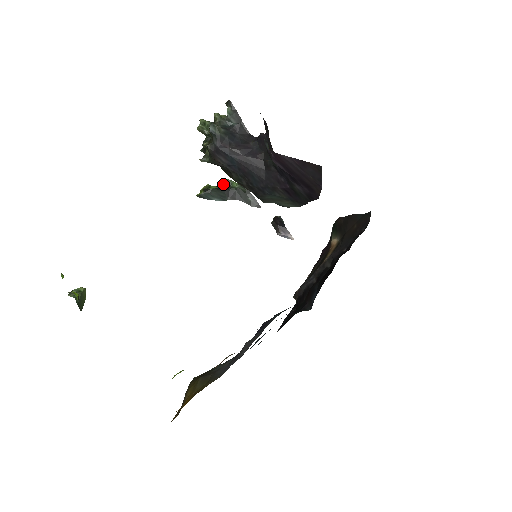
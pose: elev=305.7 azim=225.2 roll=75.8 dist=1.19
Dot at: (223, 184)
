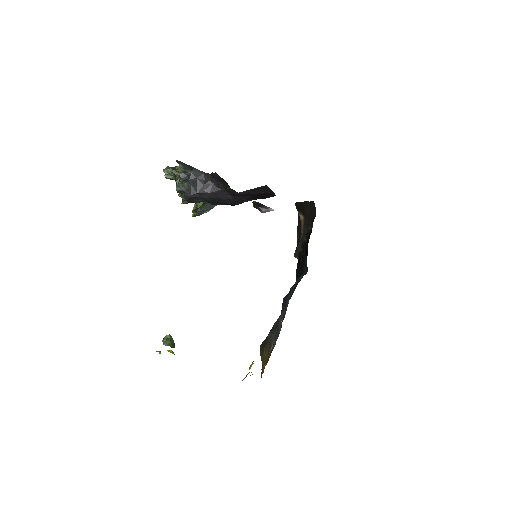
Dot at: occluded
